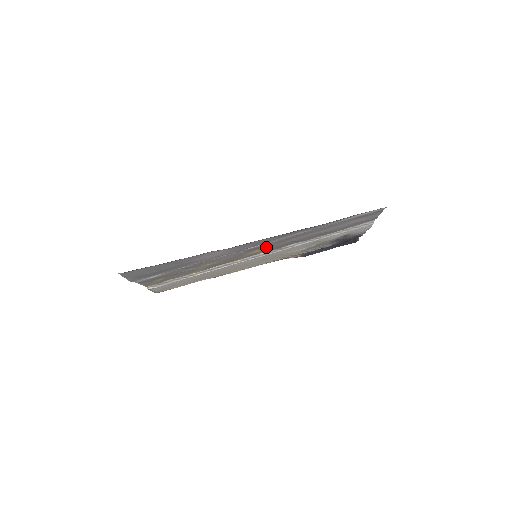
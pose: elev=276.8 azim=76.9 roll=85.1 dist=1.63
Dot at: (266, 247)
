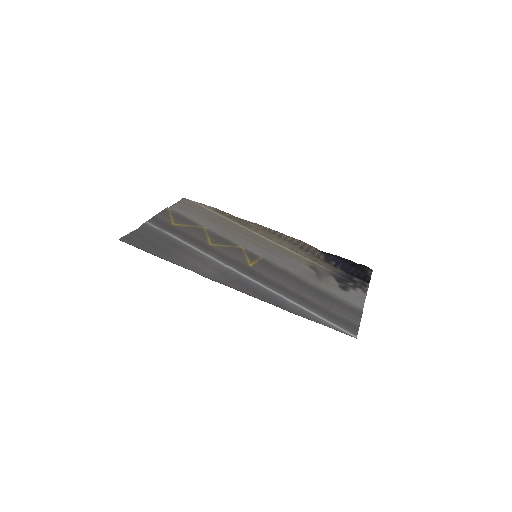
Dot at: (257, 271)
